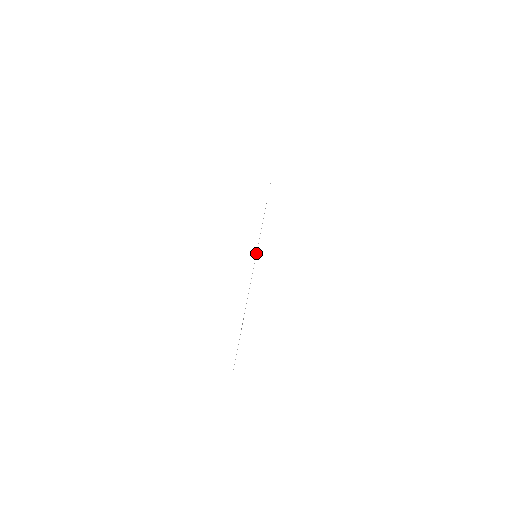
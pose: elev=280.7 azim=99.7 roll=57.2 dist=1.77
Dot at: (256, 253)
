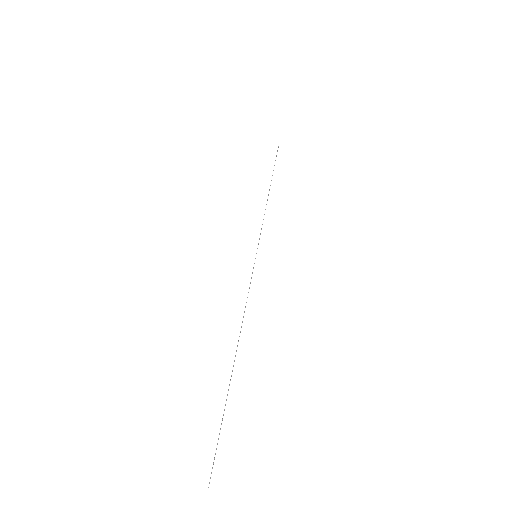
Dot at: occluded
